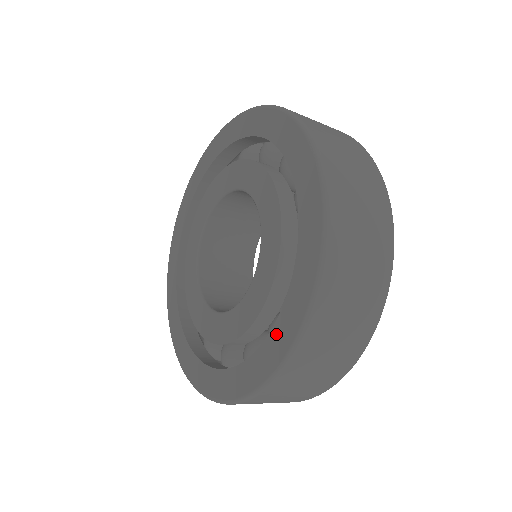
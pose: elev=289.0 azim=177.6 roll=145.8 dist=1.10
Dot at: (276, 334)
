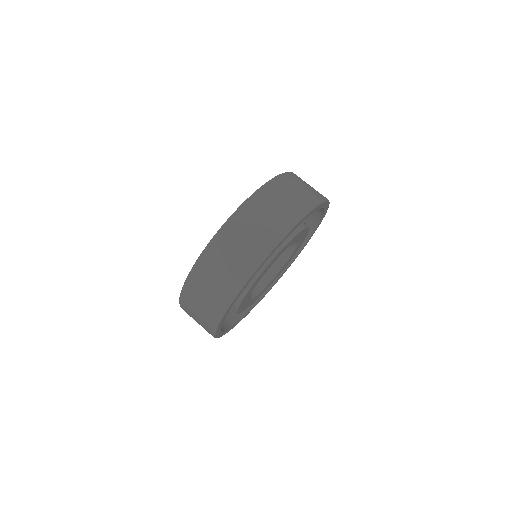
Dot at: occluded
